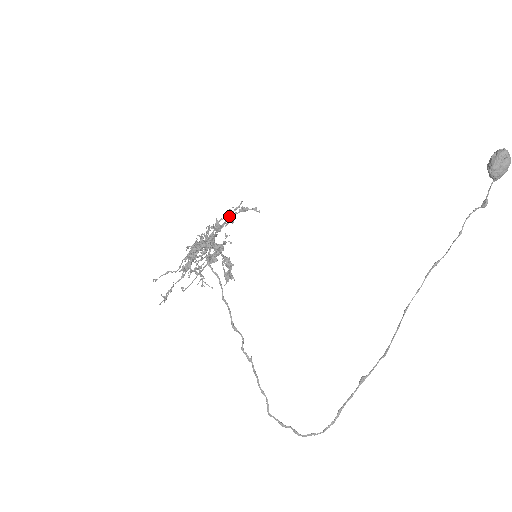
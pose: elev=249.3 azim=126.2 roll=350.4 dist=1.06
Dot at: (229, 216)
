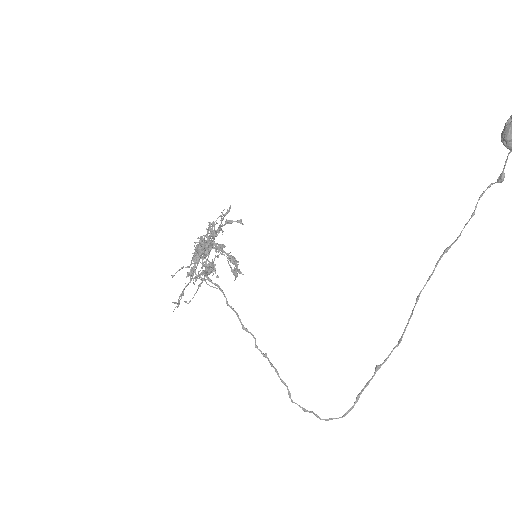
Dot at: (221, 221)
